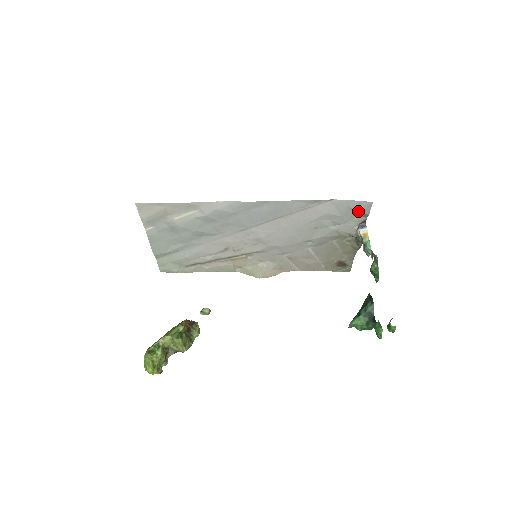
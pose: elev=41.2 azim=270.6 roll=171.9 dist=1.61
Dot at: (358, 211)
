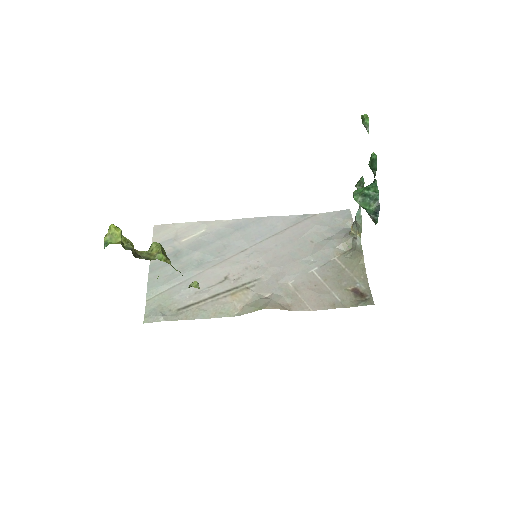
Dot at: (342, 219)
